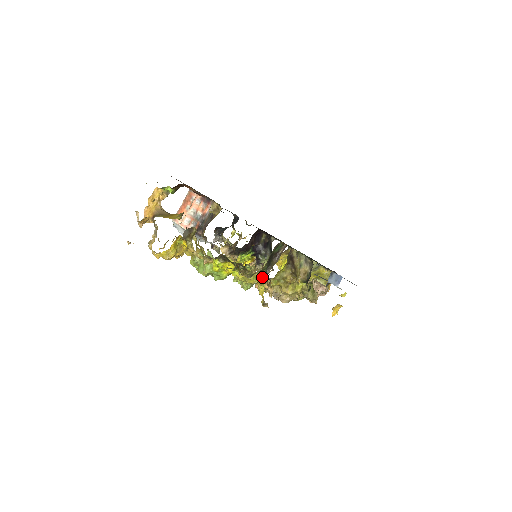
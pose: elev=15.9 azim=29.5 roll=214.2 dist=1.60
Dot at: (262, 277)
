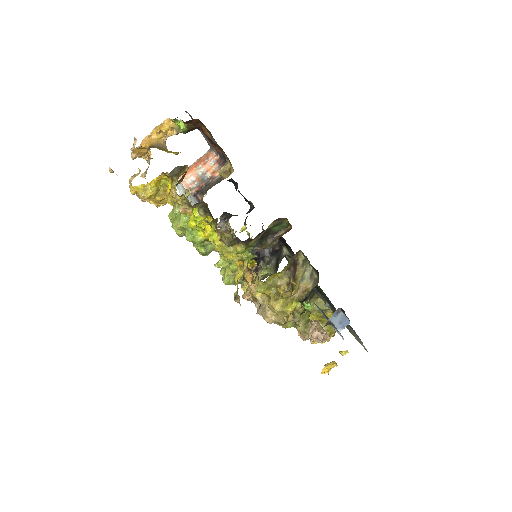
Dot at: (245, 255)
